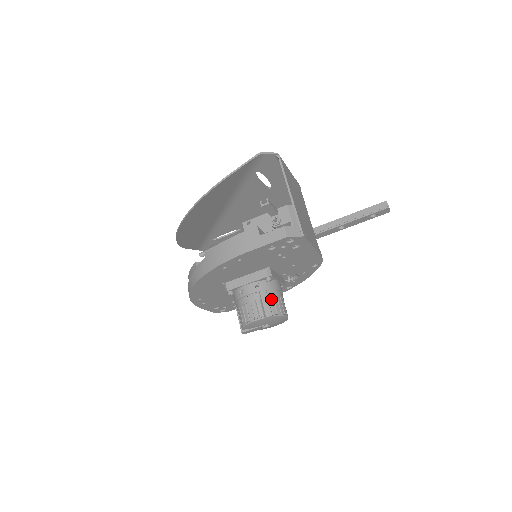
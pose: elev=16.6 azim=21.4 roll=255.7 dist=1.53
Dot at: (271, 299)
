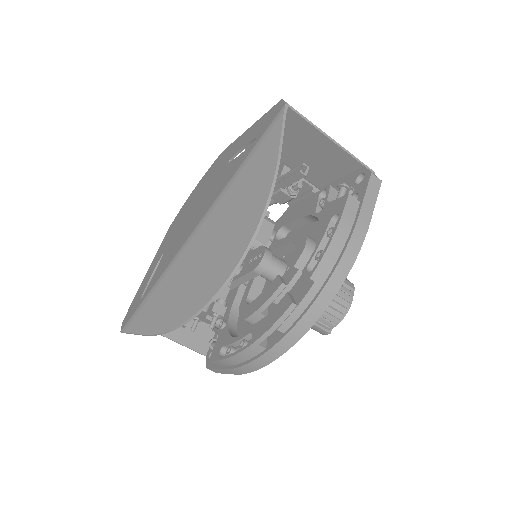
Dot at: occluded
